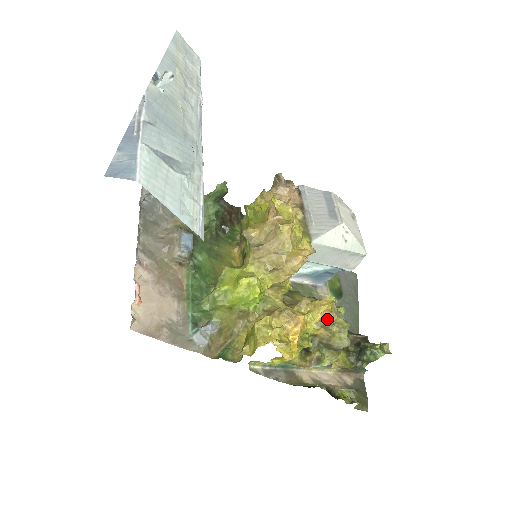
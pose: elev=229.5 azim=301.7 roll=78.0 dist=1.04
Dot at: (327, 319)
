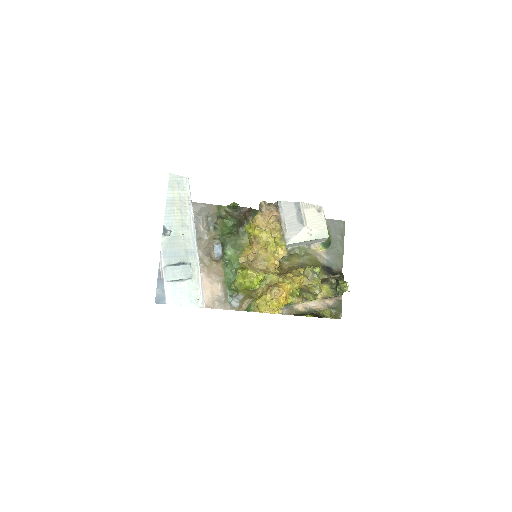
Dot at: (303, 284)
